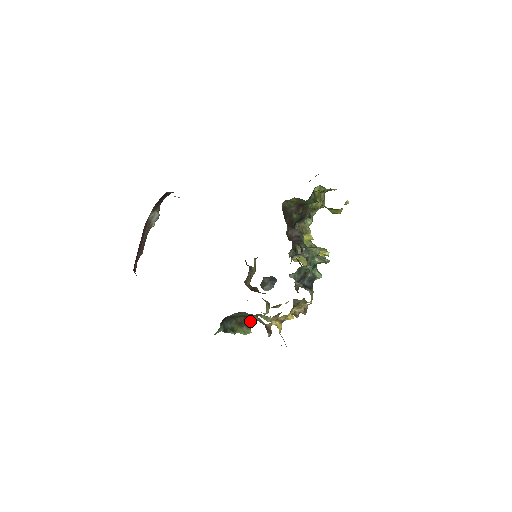
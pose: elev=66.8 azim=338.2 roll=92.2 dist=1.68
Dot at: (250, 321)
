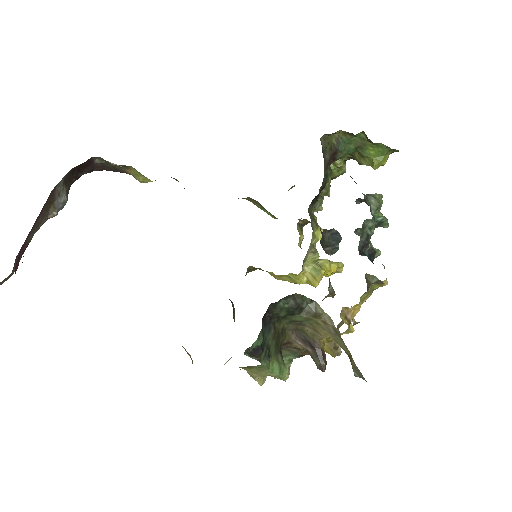
Dot at: occluded
